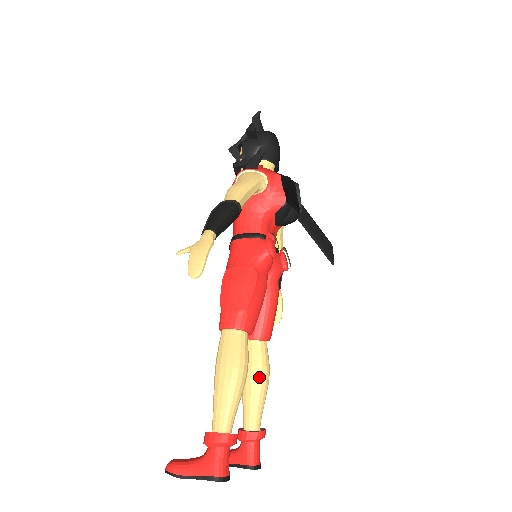
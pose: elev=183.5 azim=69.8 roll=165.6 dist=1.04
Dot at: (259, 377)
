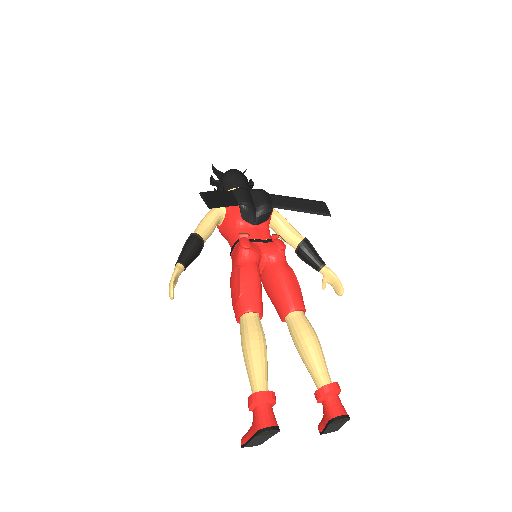
Dot at: (302, 342)
